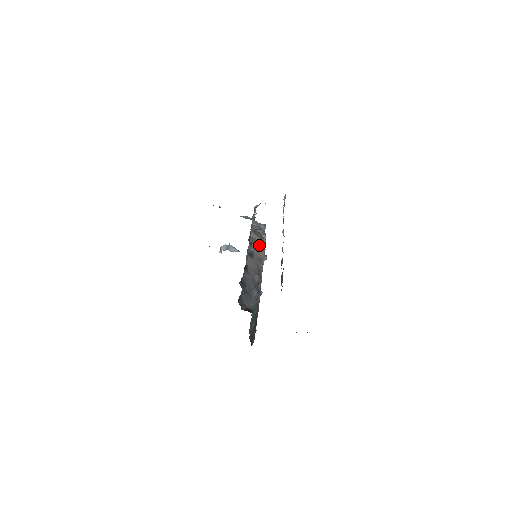
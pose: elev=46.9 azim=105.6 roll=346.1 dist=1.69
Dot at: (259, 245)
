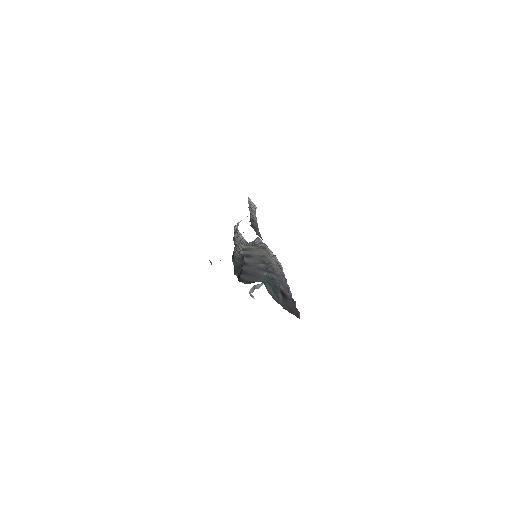
Dot at: (256, 249)
